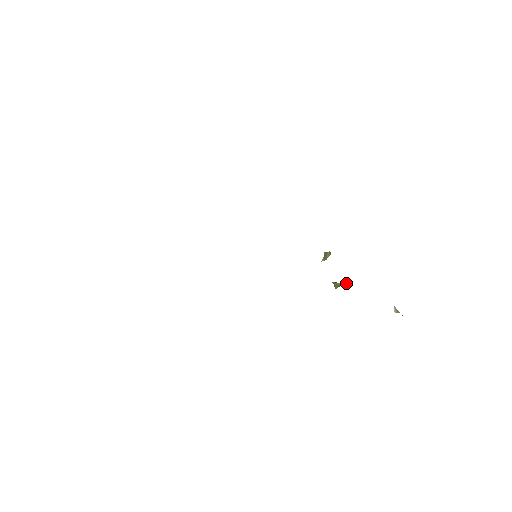
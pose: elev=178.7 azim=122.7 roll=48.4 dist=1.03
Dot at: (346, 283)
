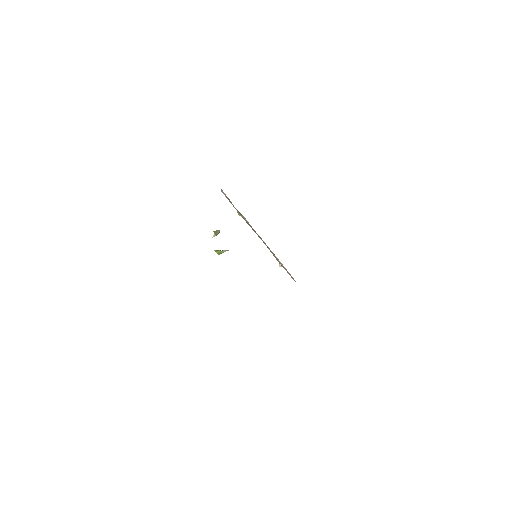
Dot at: (228, 250)
